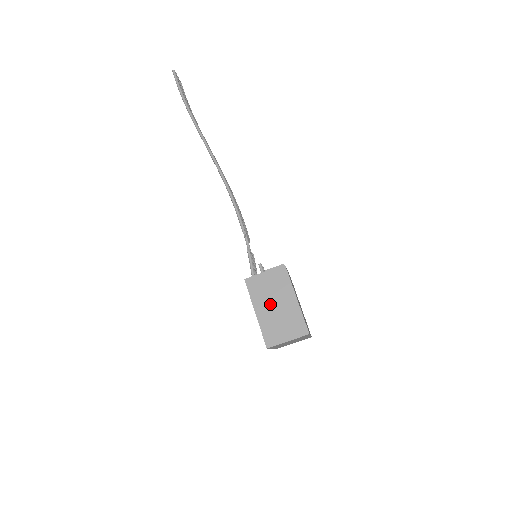
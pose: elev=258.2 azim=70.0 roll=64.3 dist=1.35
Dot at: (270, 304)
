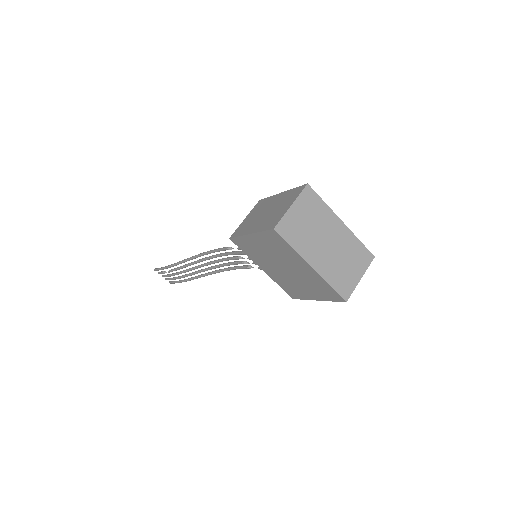
Dot at: (259, 218)
